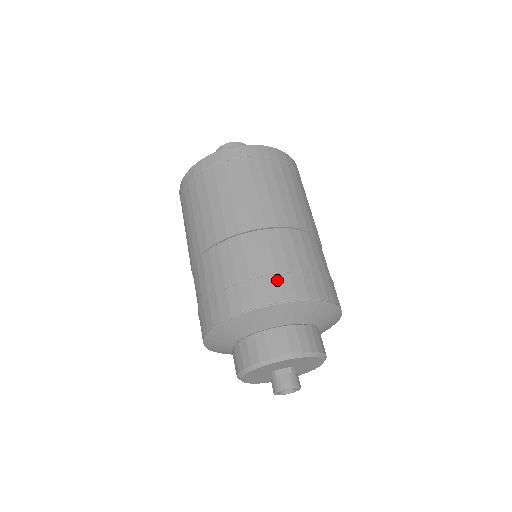
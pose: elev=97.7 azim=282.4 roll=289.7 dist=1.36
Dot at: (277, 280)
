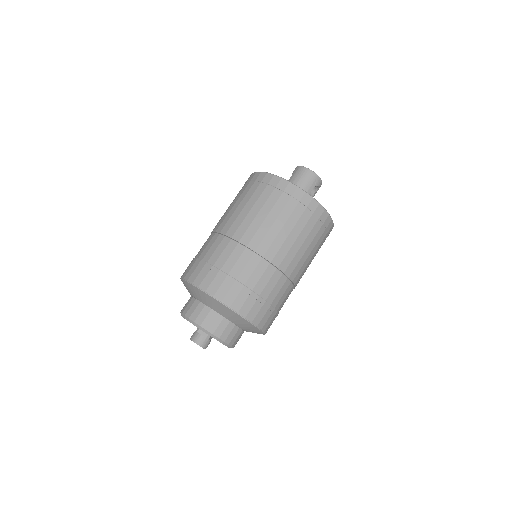
Dot at: (230, 287)
